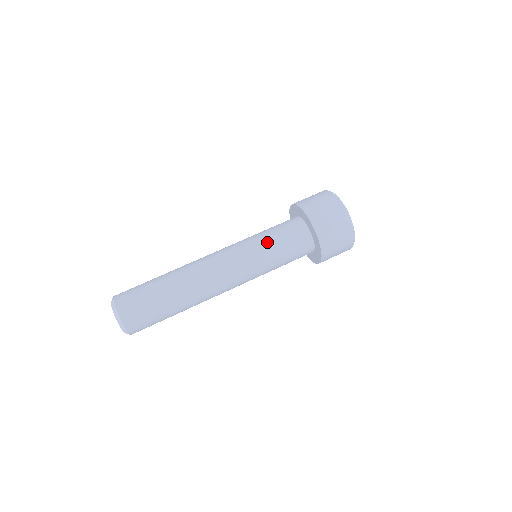
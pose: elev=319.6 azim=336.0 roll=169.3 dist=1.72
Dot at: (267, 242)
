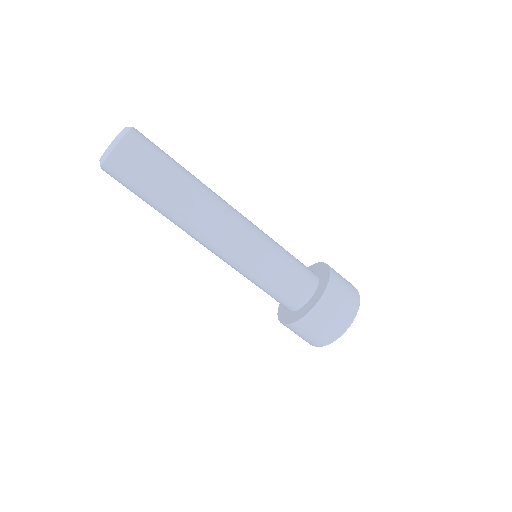
Dot at: (270, 273)
